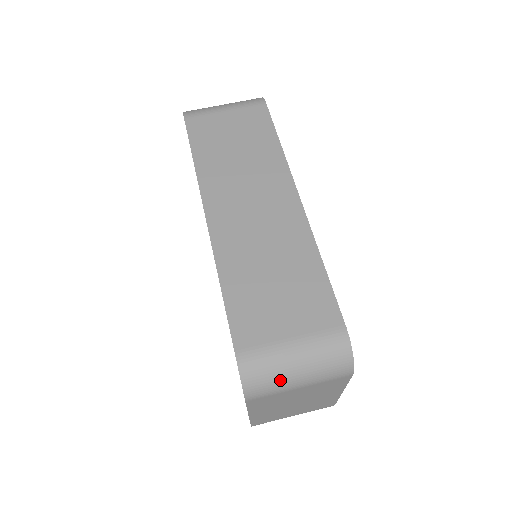
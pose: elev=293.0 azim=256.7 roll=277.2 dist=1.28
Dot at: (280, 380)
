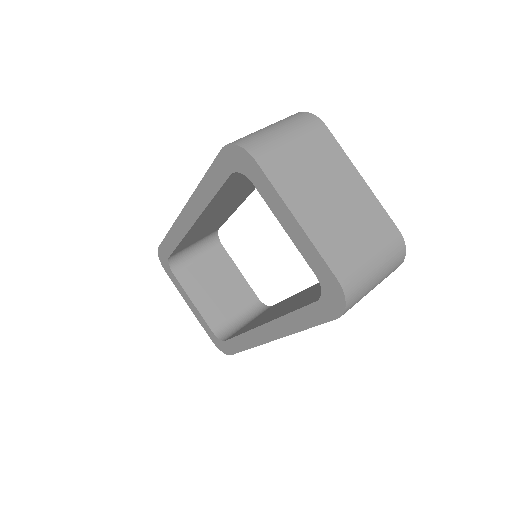
Dot at: (266, 135)
